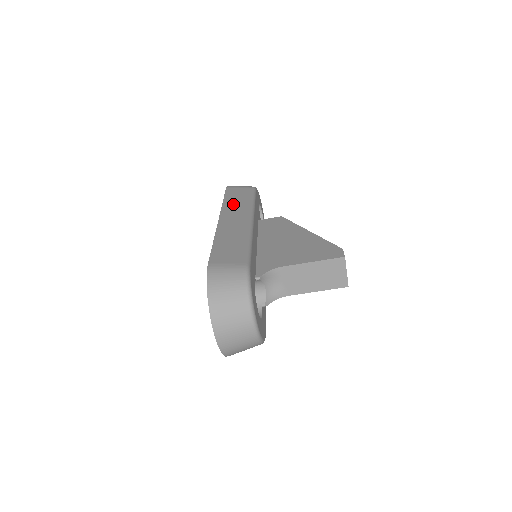
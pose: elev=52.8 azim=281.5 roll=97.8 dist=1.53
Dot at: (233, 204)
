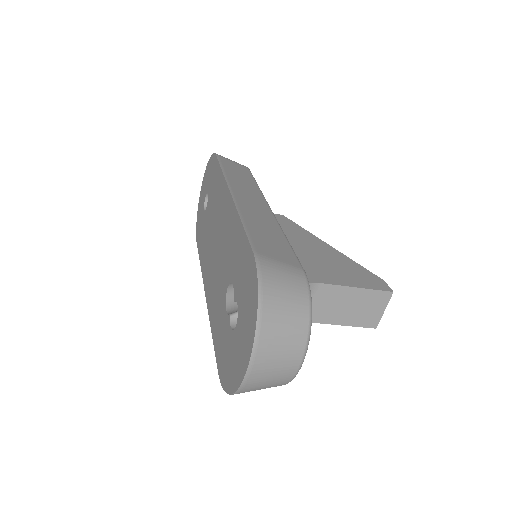
Dot at: (237, 179)
